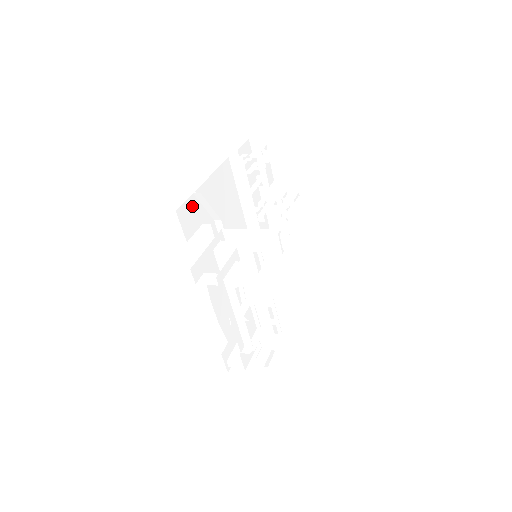
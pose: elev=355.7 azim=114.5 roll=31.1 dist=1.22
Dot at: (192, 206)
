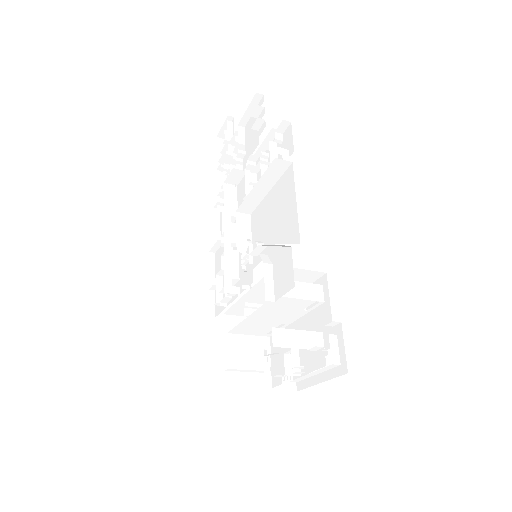
Dot at: occluded
